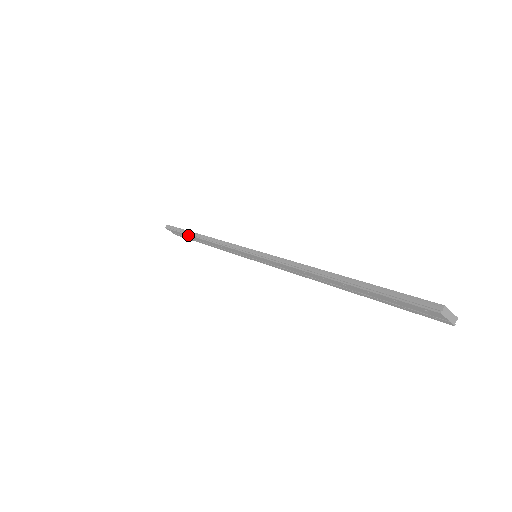
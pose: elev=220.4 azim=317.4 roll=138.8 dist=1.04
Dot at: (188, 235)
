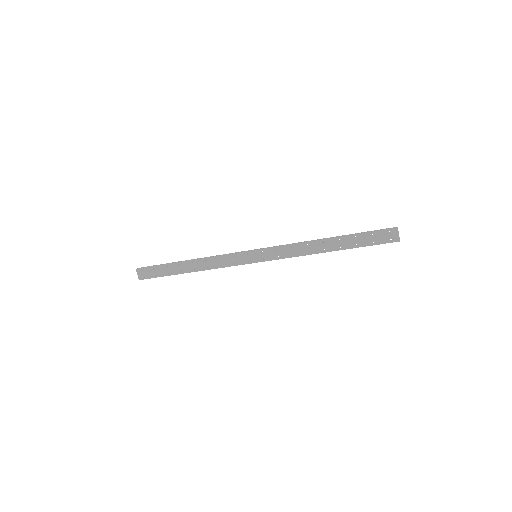
Dot at: (175, 263)
